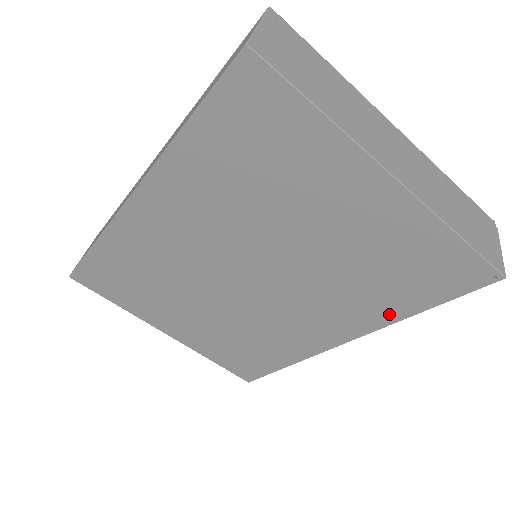
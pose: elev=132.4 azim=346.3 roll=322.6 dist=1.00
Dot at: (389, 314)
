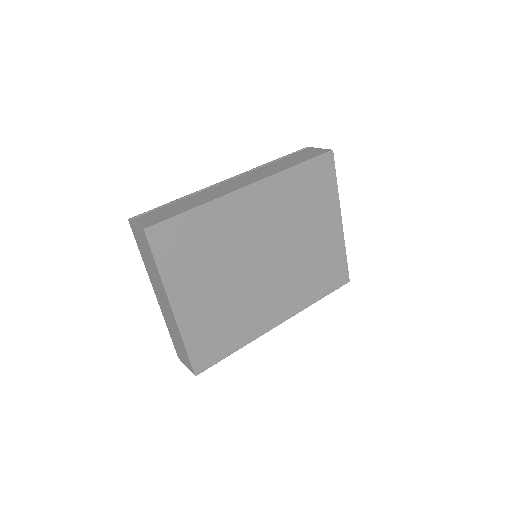
Dot at: (309, 300)
